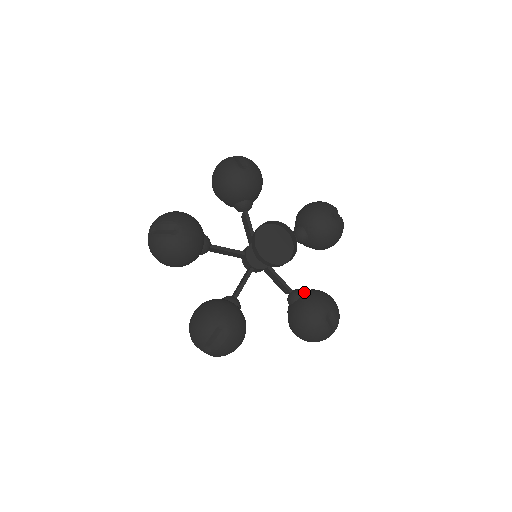
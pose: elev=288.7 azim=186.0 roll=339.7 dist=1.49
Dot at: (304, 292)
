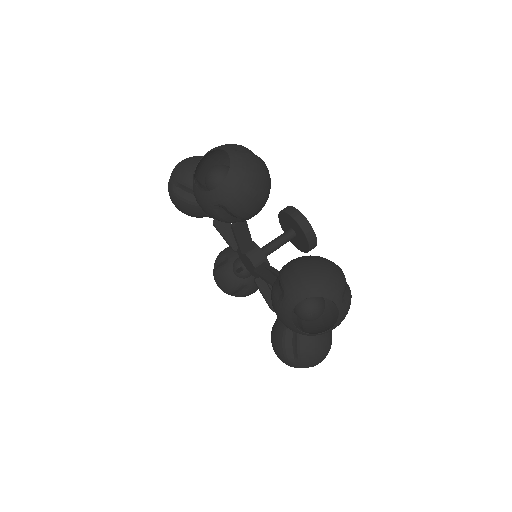
Dot at: occluded
